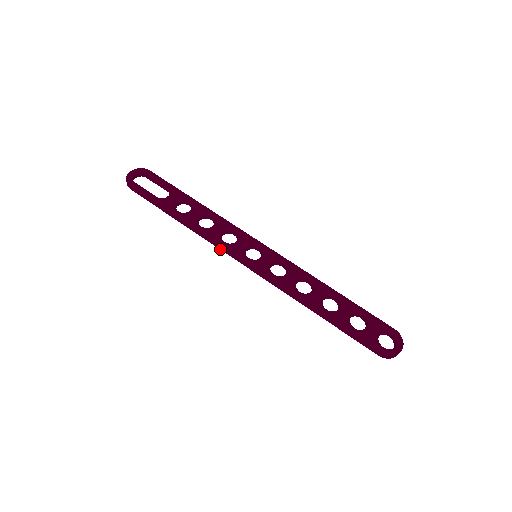
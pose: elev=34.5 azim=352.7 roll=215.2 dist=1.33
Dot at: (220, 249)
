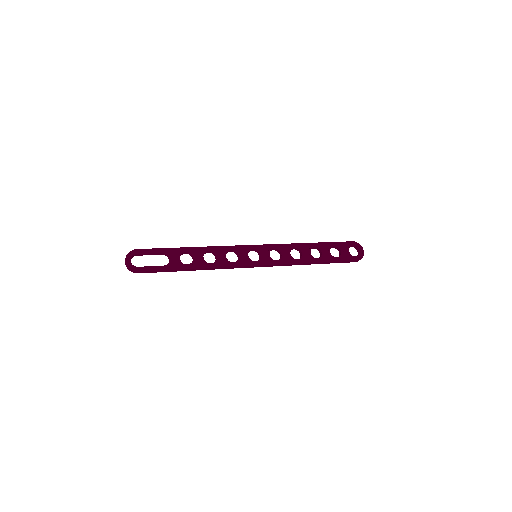
Dot at: (233, 268)
